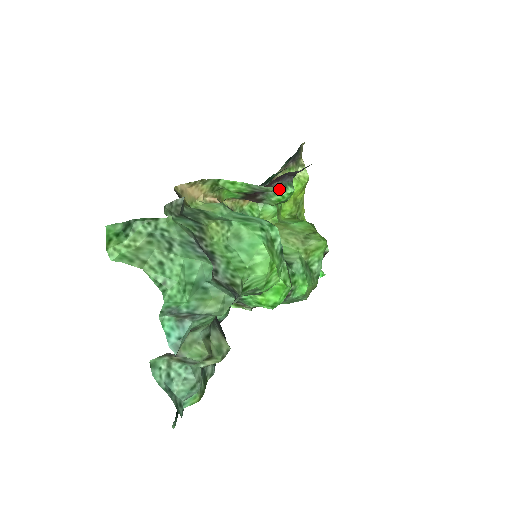
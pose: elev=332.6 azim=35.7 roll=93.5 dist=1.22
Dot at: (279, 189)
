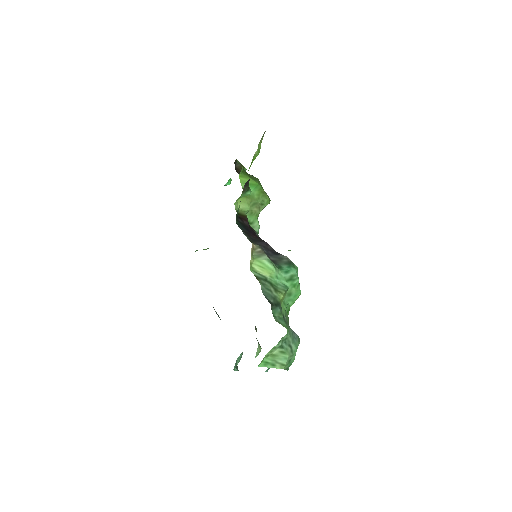
Dot at: occluded
